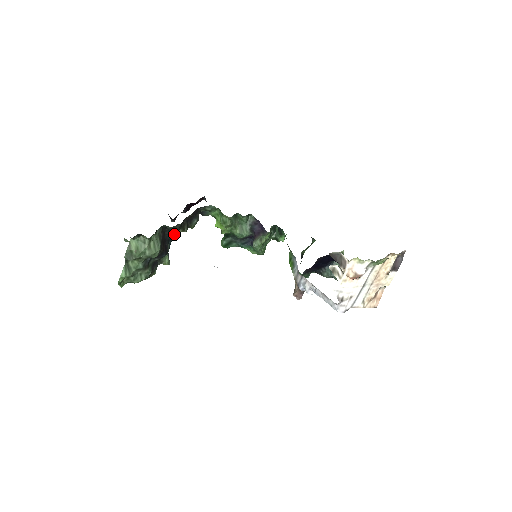
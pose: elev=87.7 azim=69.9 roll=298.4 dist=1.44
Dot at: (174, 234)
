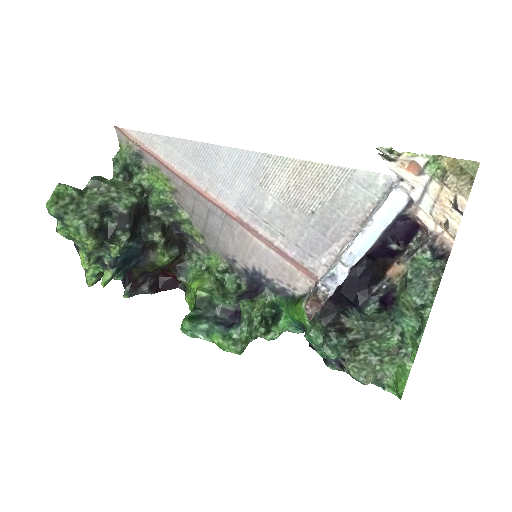
Dot at: (149, 233)
